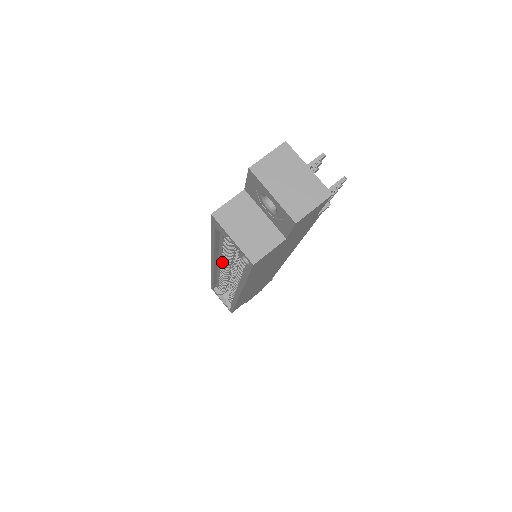
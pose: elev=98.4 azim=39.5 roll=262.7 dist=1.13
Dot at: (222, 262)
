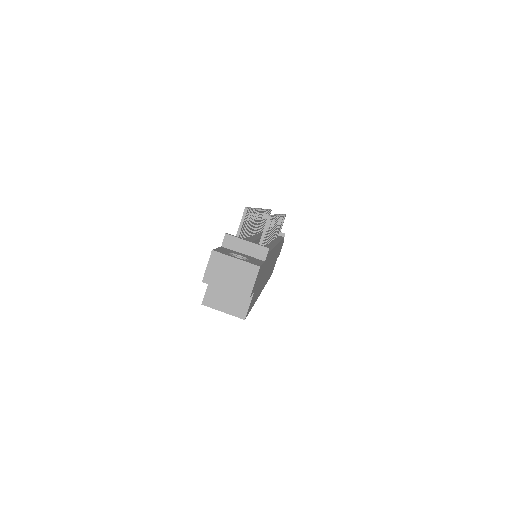
Dot at: occluded
